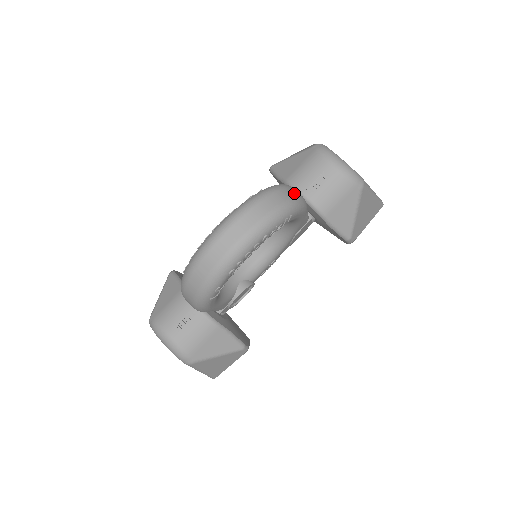
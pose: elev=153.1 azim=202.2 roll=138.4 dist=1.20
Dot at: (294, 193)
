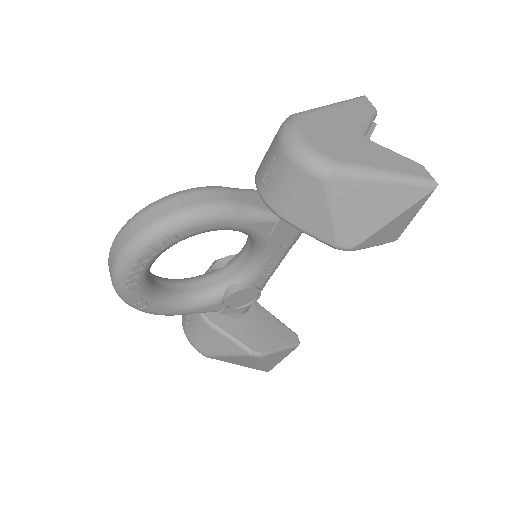
Dot at: (192, 201)
